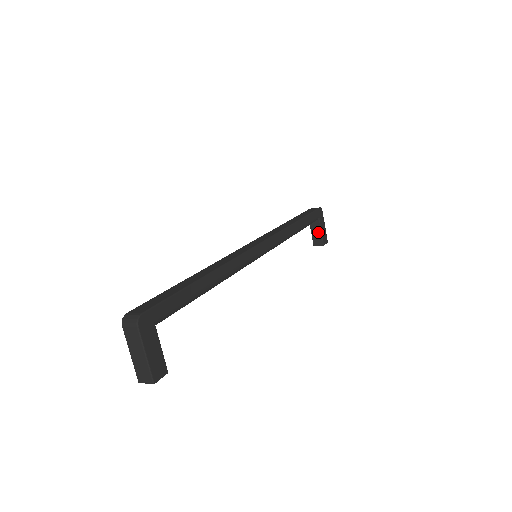
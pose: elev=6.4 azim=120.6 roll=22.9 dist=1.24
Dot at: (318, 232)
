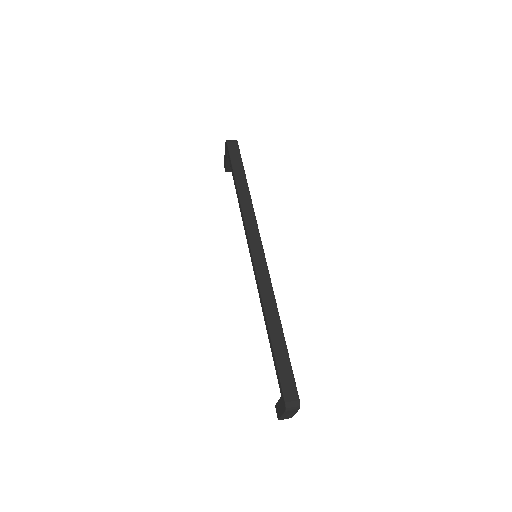
Dot at: occluded
